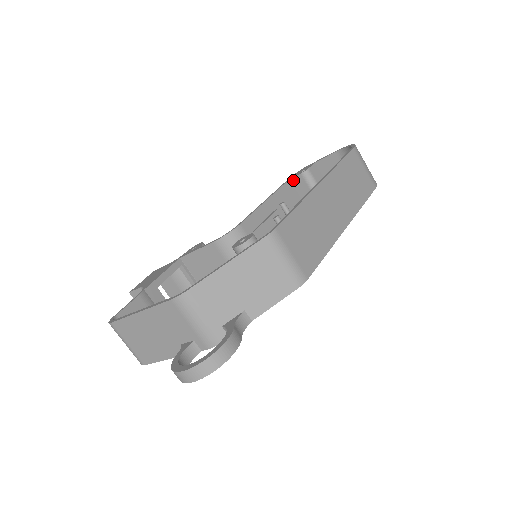
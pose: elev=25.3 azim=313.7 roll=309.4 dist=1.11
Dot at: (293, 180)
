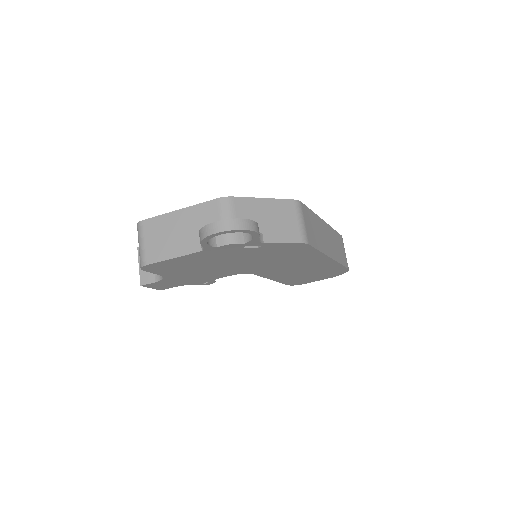
Dot at: occluded
